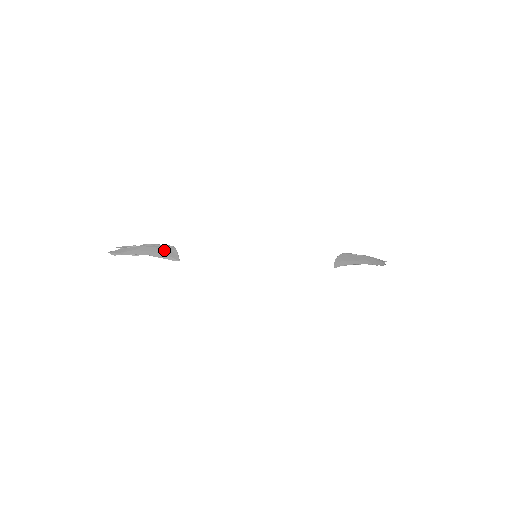
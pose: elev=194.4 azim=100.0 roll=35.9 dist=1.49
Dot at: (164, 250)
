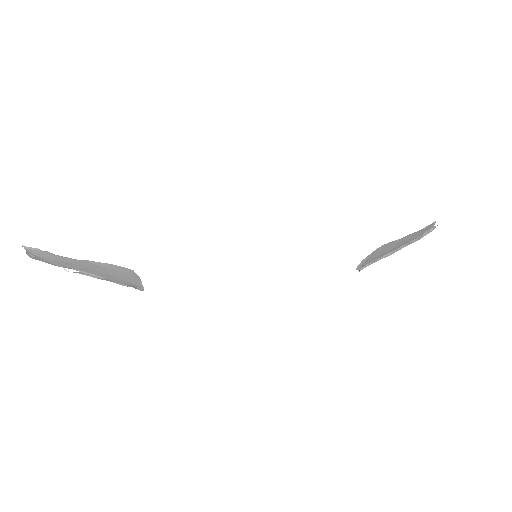
Dot at: (117, 273)
